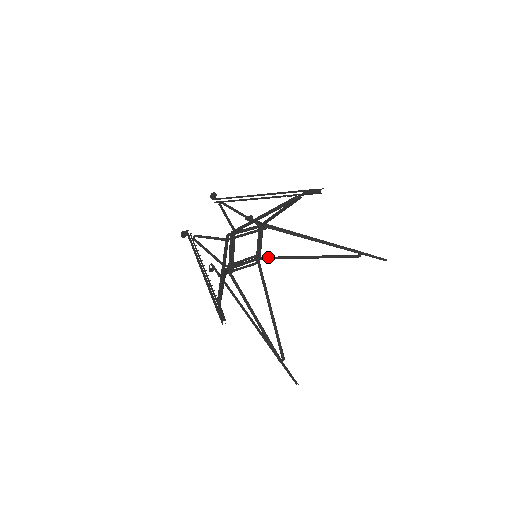
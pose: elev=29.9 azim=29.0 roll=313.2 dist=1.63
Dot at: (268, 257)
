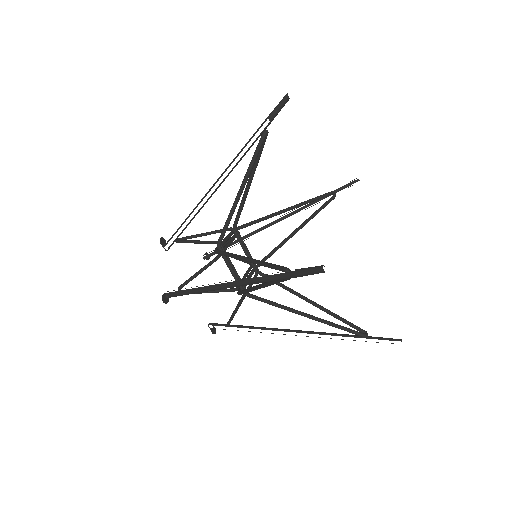
Dot at: (262, 260)
